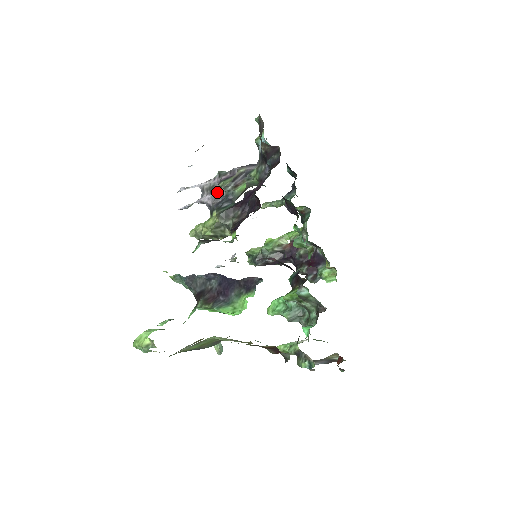
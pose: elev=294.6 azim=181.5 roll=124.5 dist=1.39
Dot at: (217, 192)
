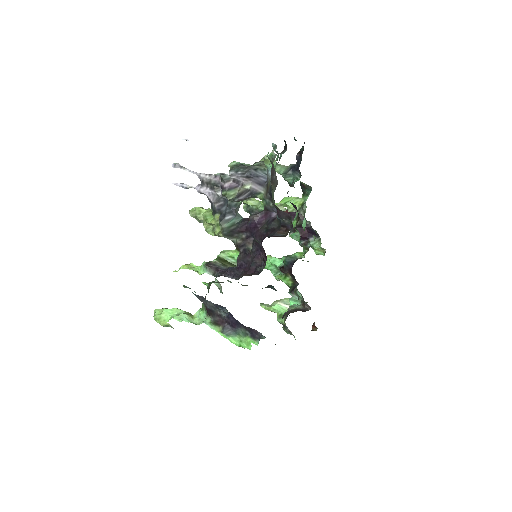
Dot at: (219, 192)
